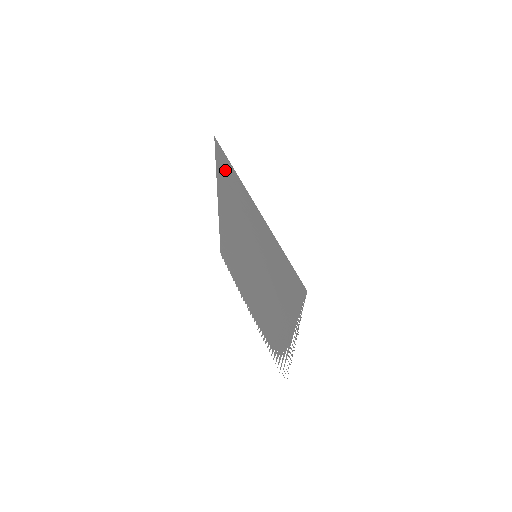
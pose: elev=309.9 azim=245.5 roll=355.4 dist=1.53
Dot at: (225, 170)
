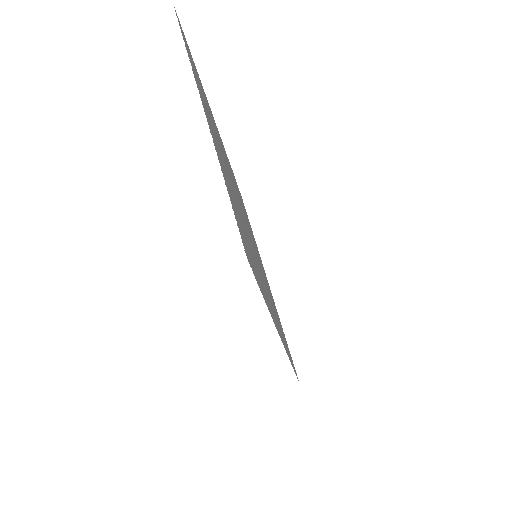
Dot at: occluded
